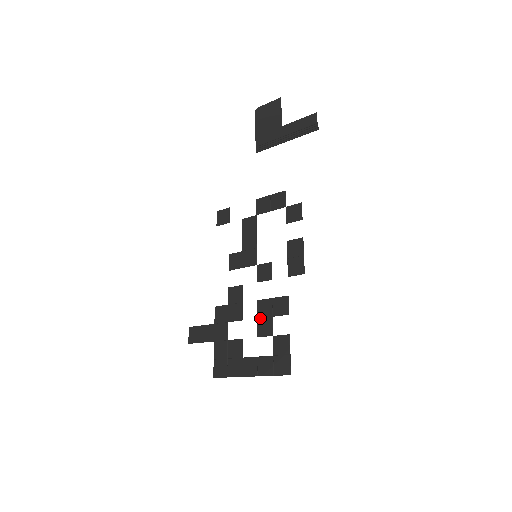
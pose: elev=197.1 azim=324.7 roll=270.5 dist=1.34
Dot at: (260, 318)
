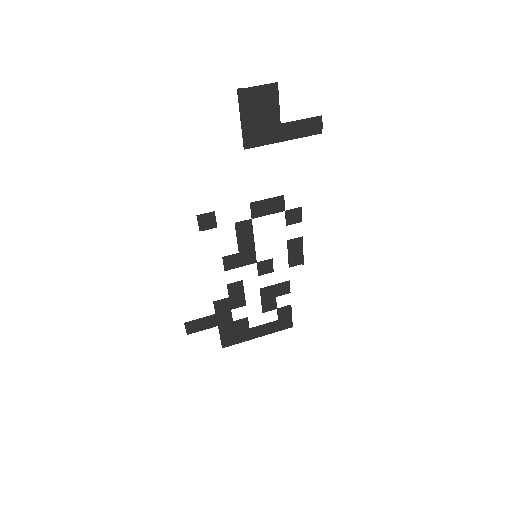
Dot at: (265, 301)
